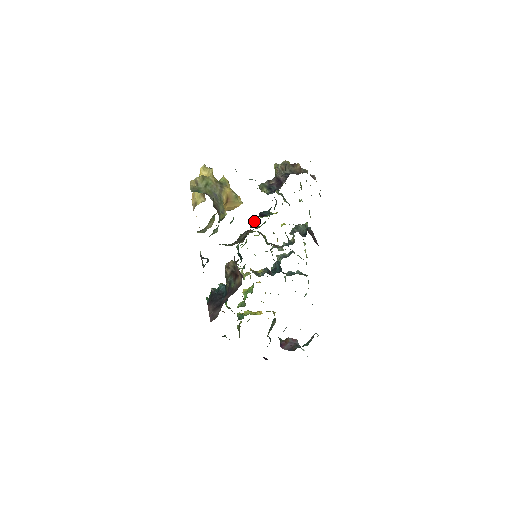
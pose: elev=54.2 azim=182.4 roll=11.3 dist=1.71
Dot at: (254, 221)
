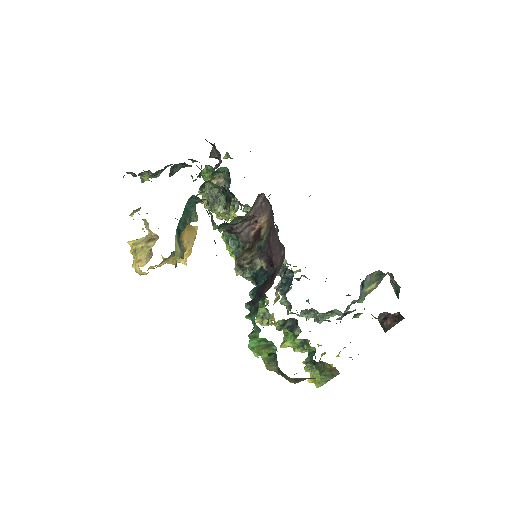
Dot at: (224, 203)
